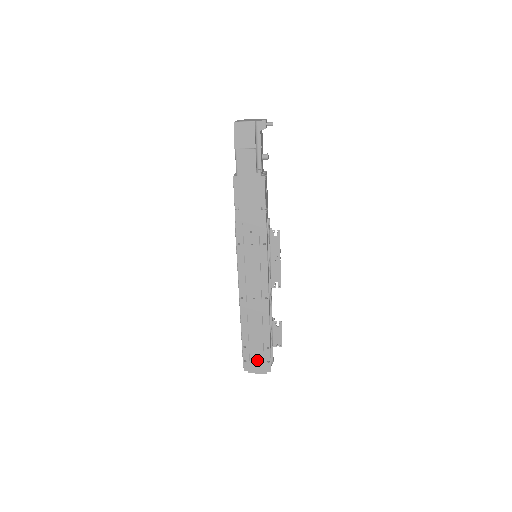
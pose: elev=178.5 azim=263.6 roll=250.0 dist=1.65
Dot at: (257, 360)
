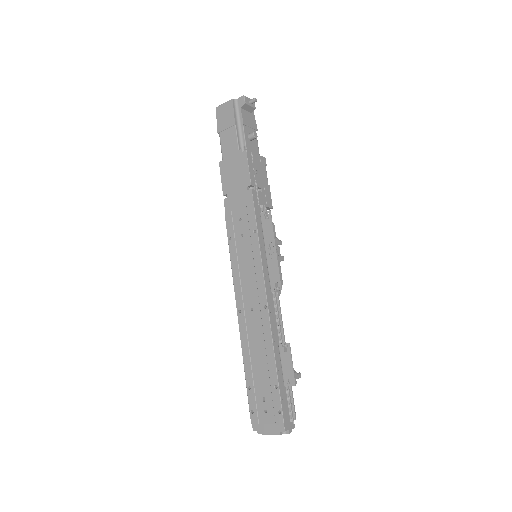
Dot at: (268, 411)
